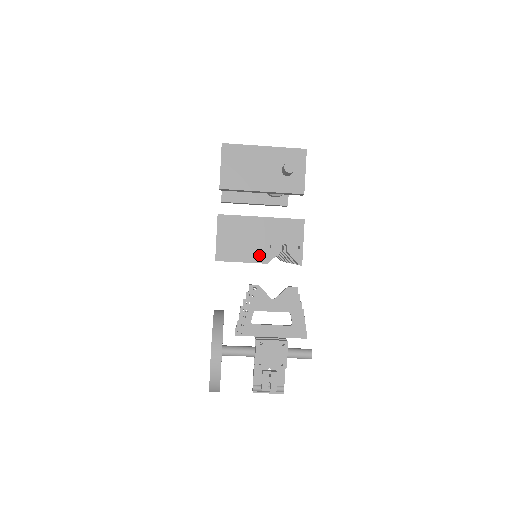
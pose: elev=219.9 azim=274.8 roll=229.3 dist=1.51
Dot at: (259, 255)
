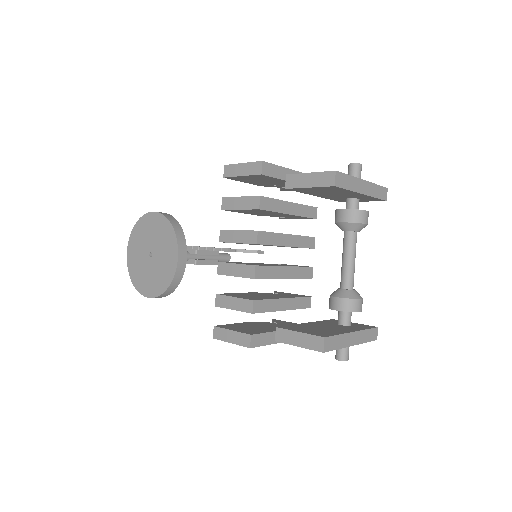
Dot at: occluded
